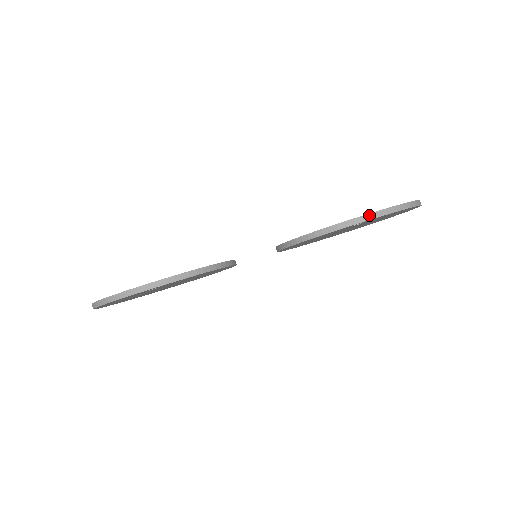
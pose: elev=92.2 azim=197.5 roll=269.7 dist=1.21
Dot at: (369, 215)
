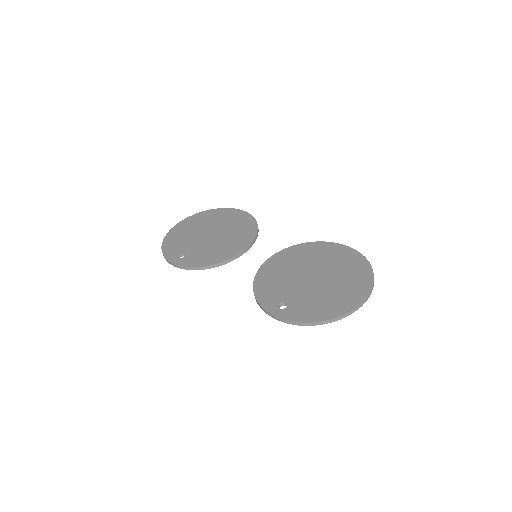
Dot at: (279, 318)
